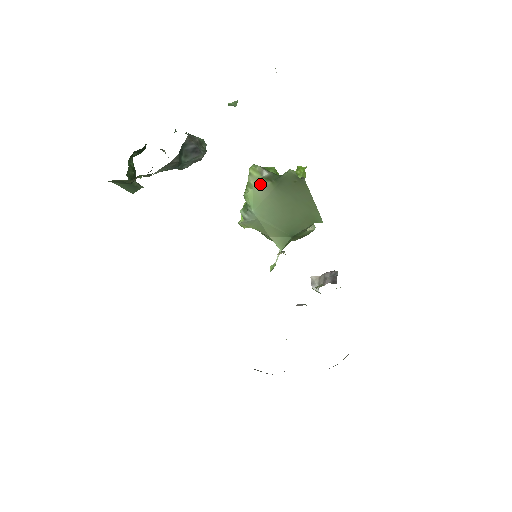
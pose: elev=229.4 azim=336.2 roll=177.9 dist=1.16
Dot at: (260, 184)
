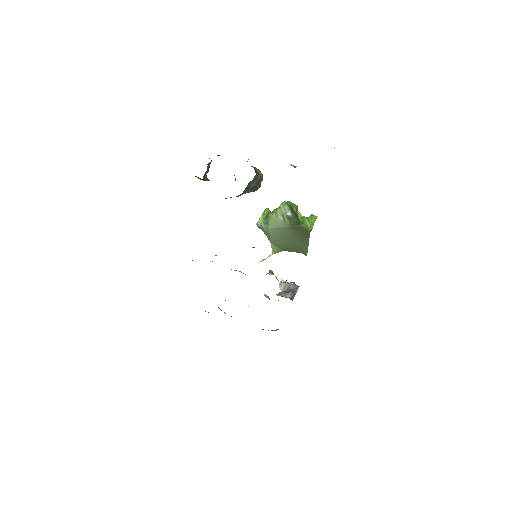
Dot at: (282, 218)
